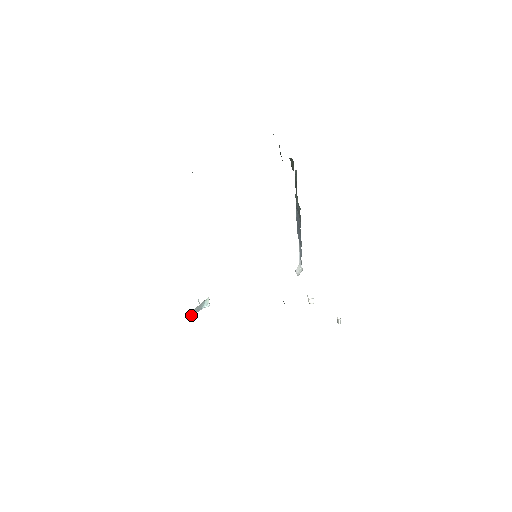
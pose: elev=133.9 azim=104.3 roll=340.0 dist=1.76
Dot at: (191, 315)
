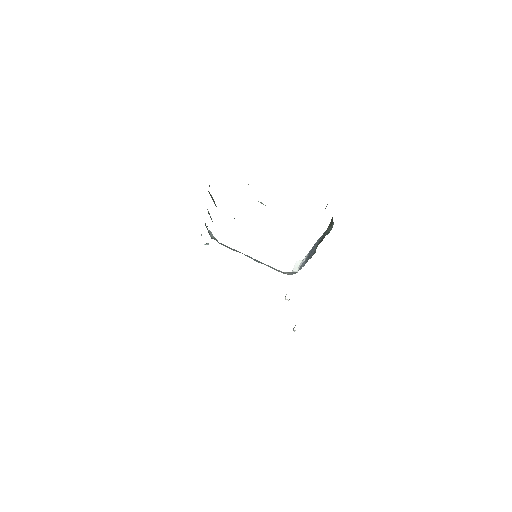
Dot at: occluded
